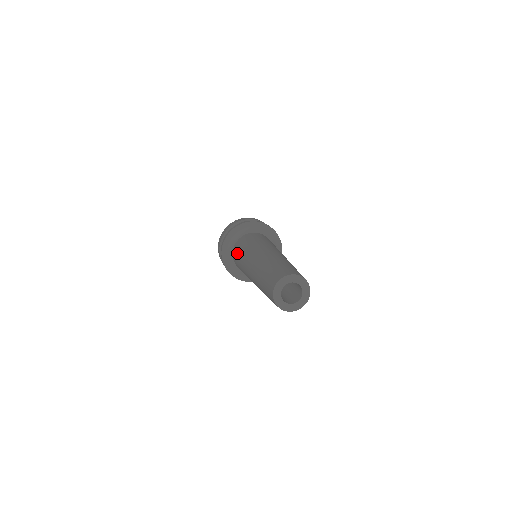
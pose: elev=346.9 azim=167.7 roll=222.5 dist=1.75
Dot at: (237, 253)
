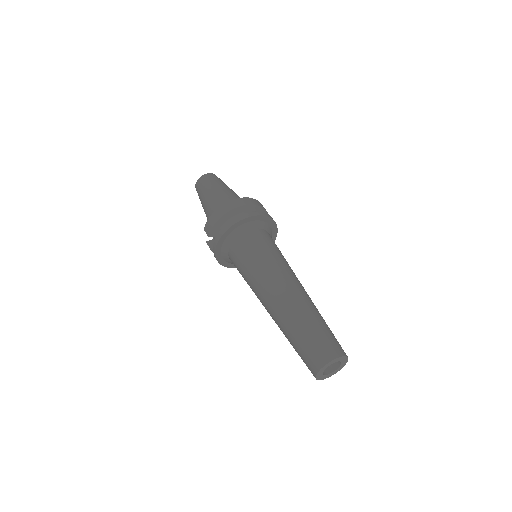
Dot at: (247, 252)
